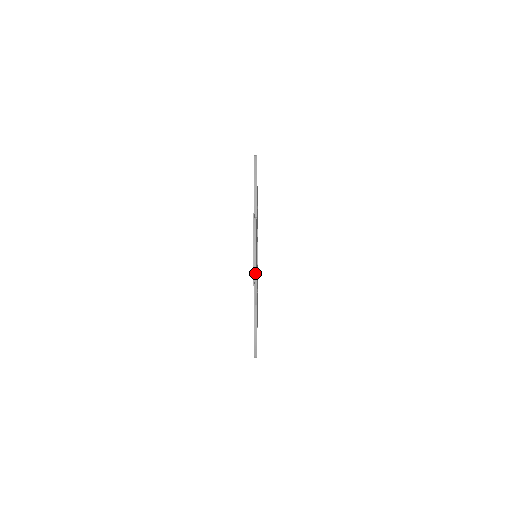
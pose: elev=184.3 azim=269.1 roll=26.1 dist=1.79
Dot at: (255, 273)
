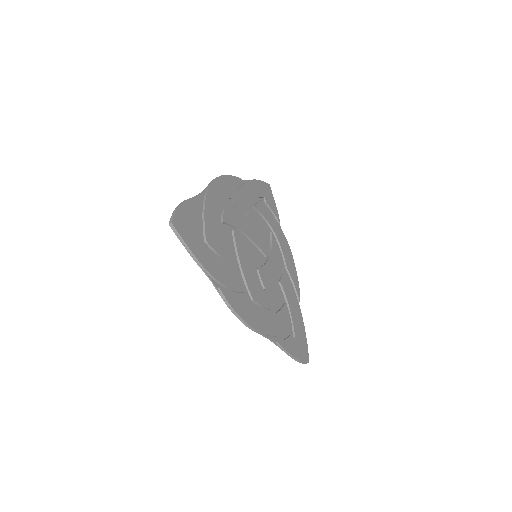
Dot at: (212, 181)
